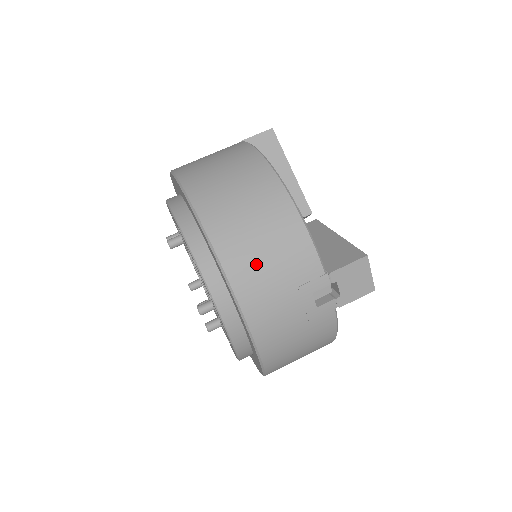
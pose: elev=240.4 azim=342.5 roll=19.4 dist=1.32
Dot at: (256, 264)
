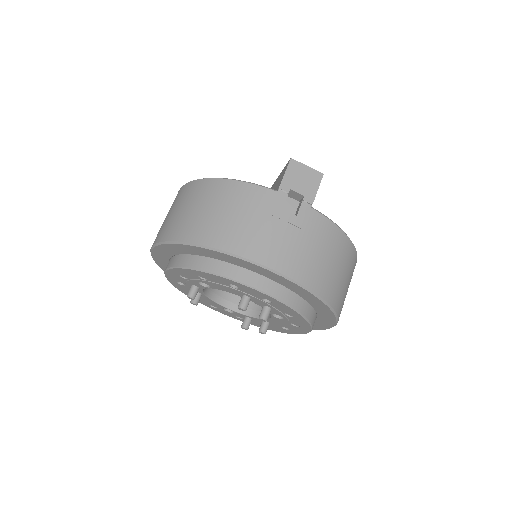
Dot at: (228, 226)
